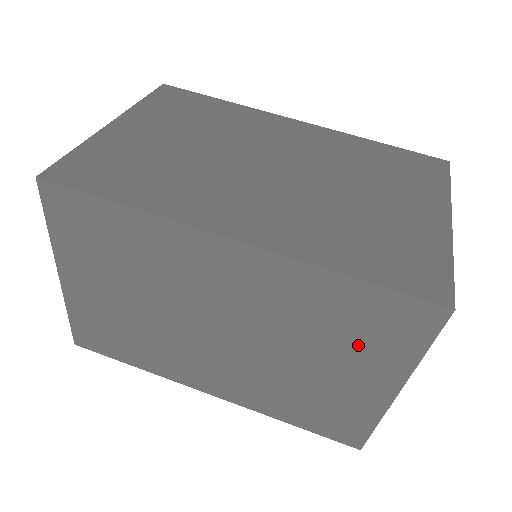
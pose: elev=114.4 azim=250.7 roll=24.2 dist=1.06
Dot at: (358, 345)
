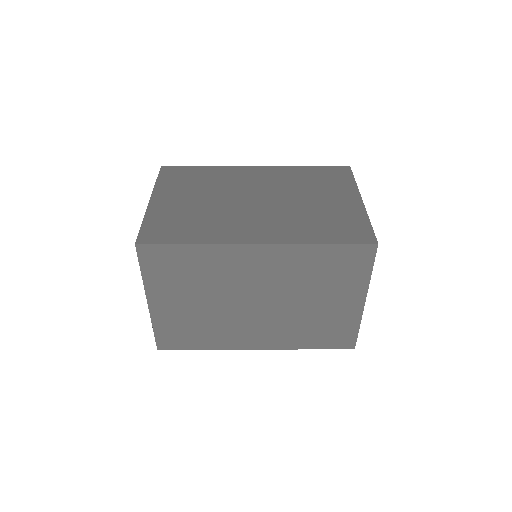
Dot at: (337, 281)
